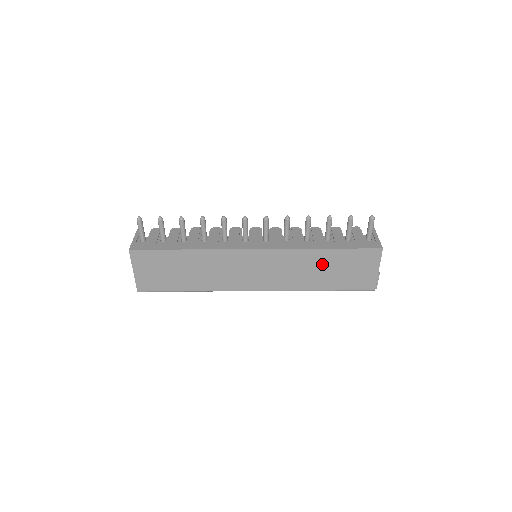
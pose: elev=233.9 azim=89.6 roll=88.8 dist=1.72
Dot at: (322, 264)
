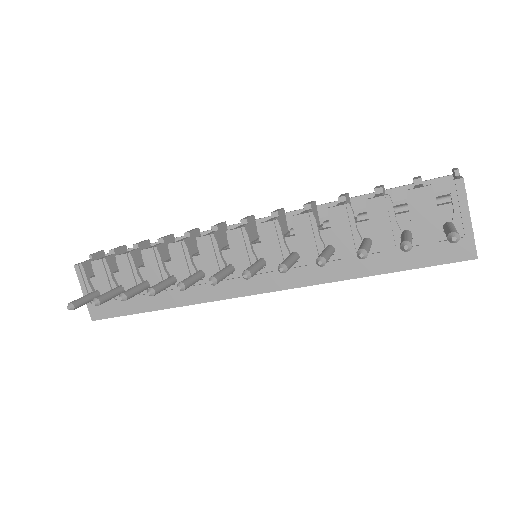
Dot at: occluded
